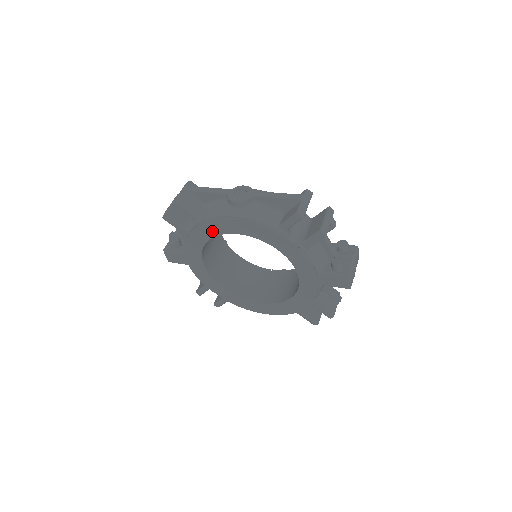
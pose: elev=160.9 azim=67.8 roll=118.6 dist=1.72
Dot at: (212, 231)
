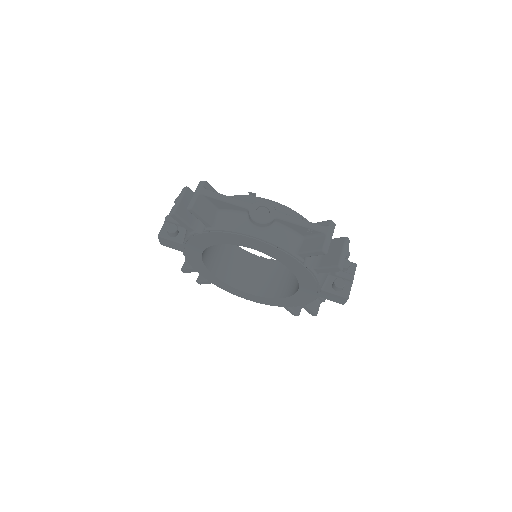
Dot at: (224, 240)
